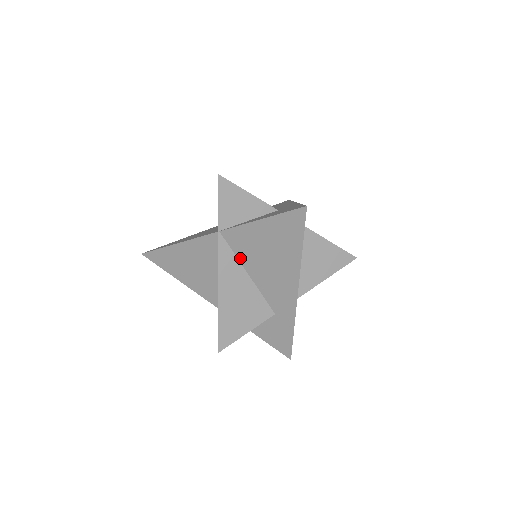
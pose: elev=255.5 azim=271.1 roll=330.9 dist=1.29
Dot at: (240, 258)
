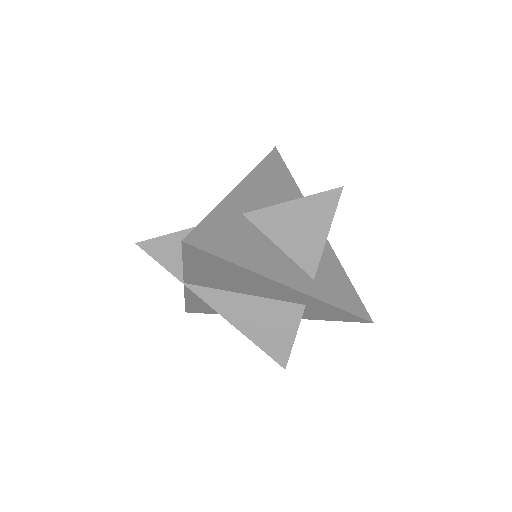
Dot at: (222, 289)
